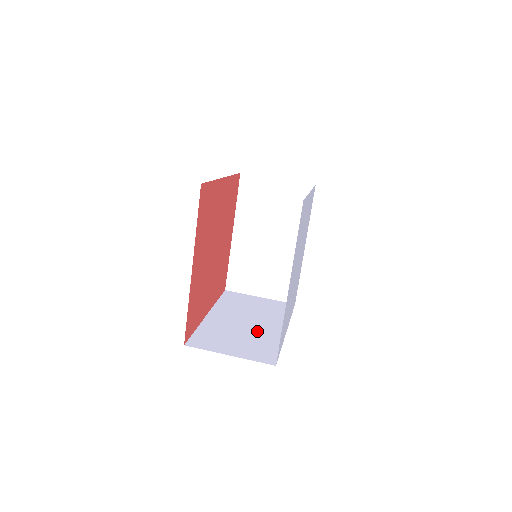
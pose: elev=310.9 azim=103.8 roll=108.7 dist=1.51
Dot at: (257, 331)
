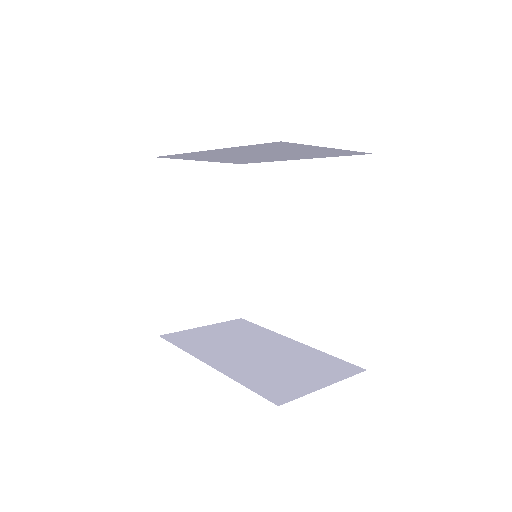
Dot at: (283, 353)
